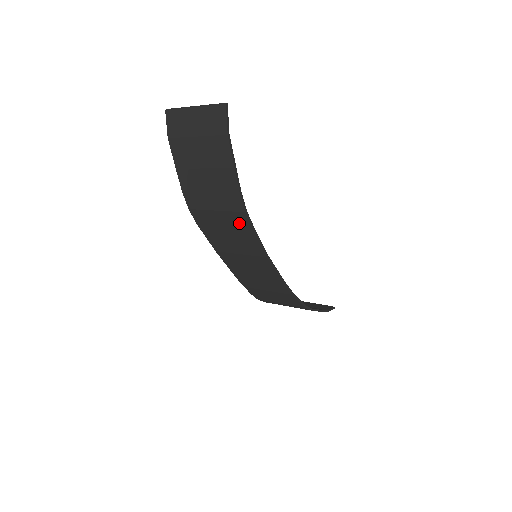
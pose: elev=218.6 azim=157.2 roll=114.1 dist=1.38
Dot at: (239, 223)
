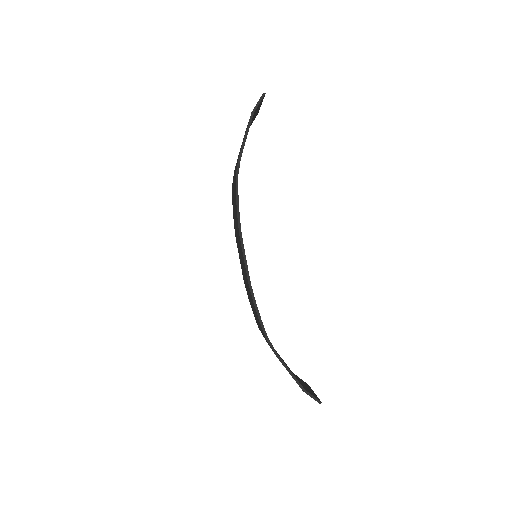
Dot at: occluded
